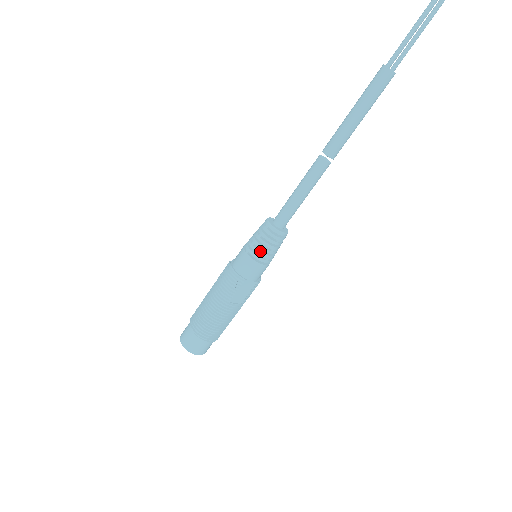
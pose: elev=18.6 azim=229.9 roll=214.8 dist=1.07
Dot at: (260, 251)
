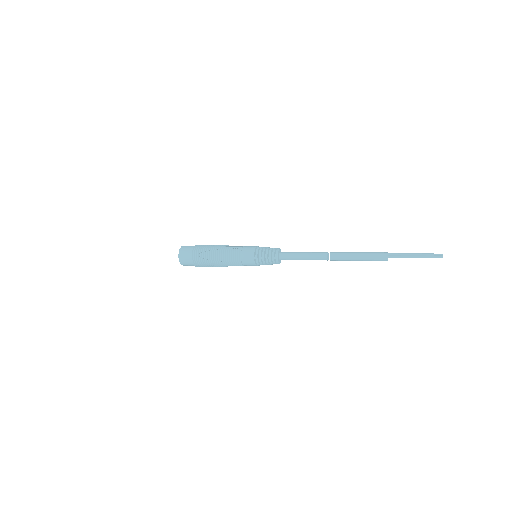
Dot at: (262, 263)
